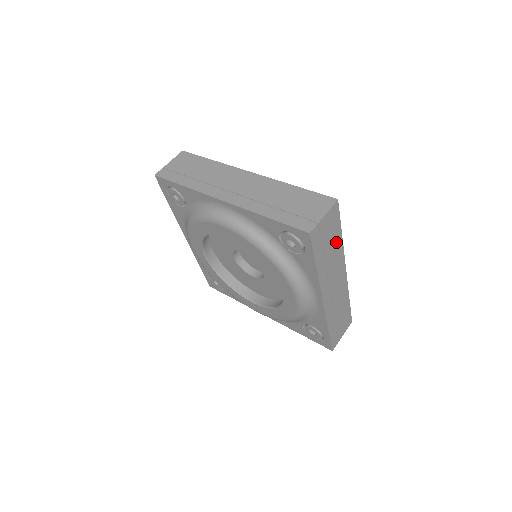
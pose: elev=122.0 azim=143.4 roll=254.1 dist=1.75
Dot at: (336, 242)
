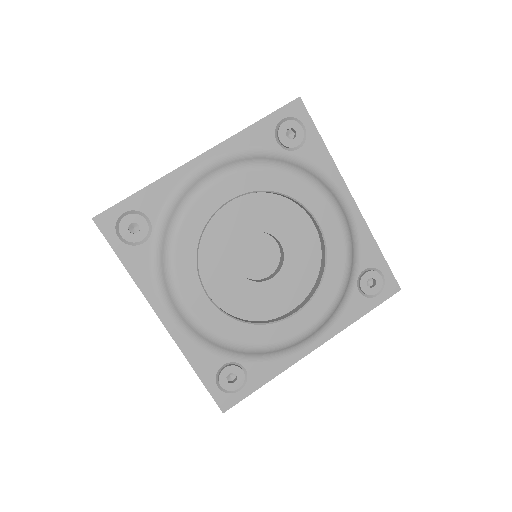
Dot at: occluded
